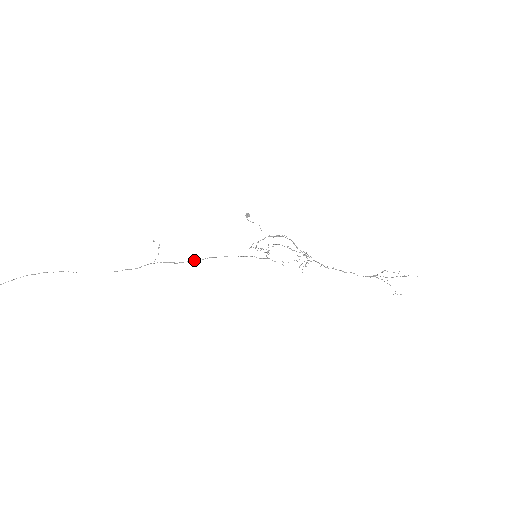
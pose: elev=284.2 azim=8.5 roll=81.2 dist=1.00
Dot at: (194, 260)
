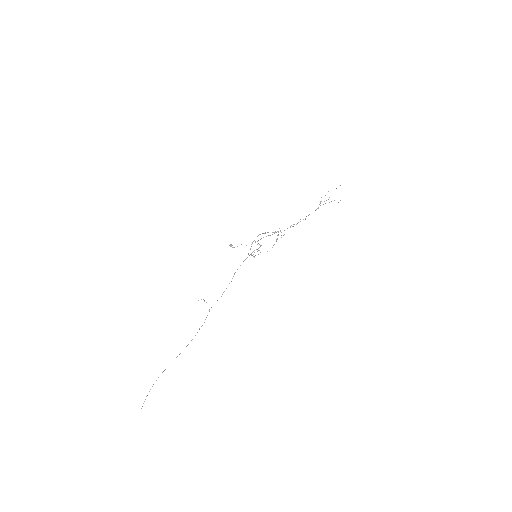
Dot at: occluded
